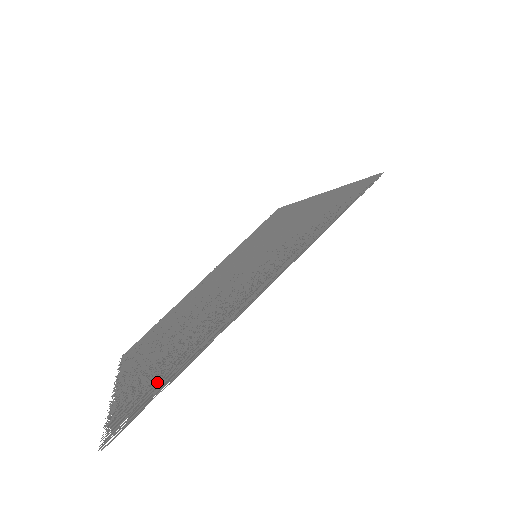
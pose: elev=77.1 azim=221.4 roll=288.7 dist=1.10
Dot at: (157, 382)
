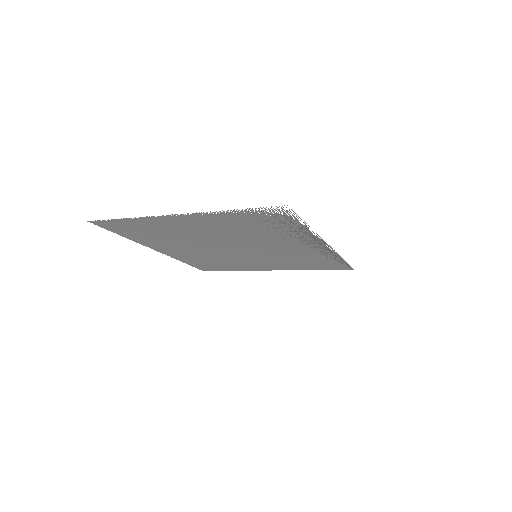
Dot at: (282, 224)
